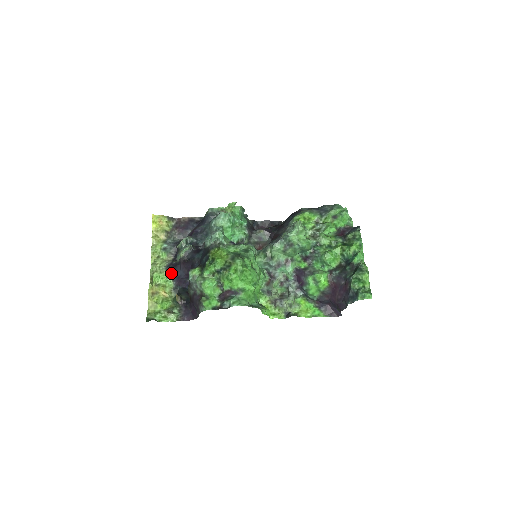
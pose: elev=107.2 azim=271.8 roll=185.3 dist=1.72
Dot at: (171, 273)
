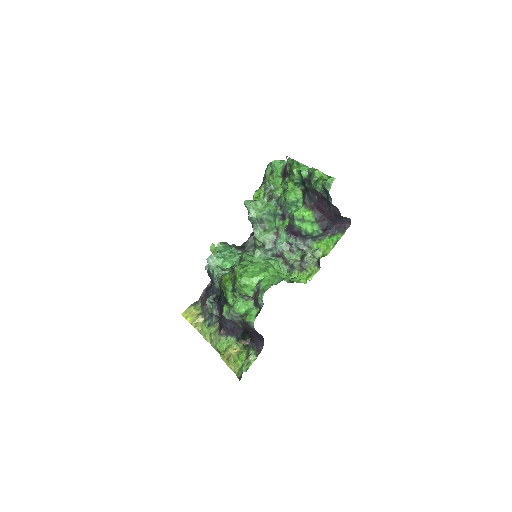
Dot at: (225, 333)
